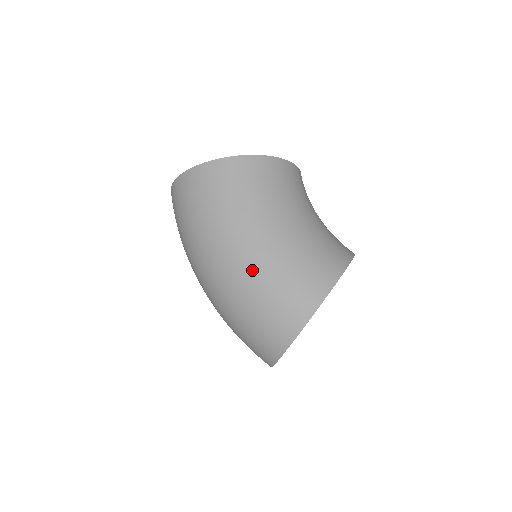
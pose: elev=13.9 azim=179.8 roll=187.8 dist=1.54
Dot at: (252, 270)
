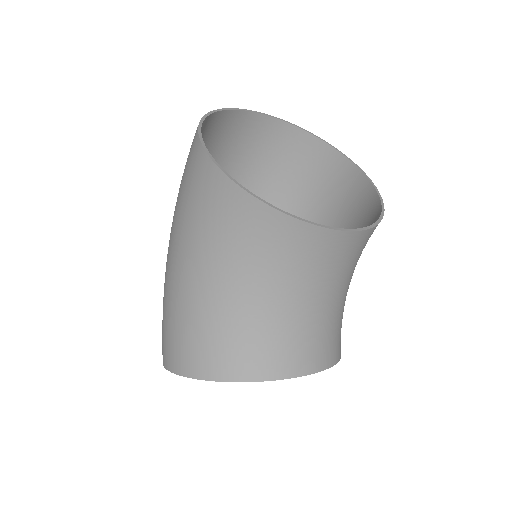
Dot at: (165, 279)
